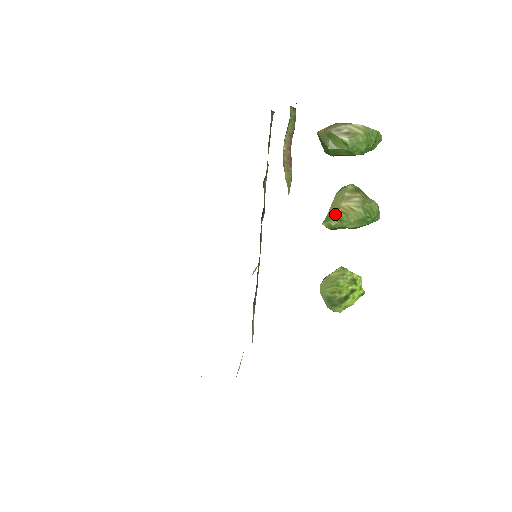
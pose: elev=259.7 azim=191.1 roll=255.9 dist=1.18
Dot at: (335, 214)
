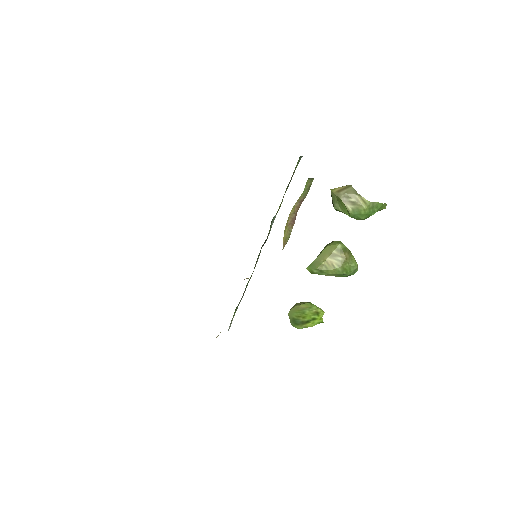
Dot at: (319, 265)
